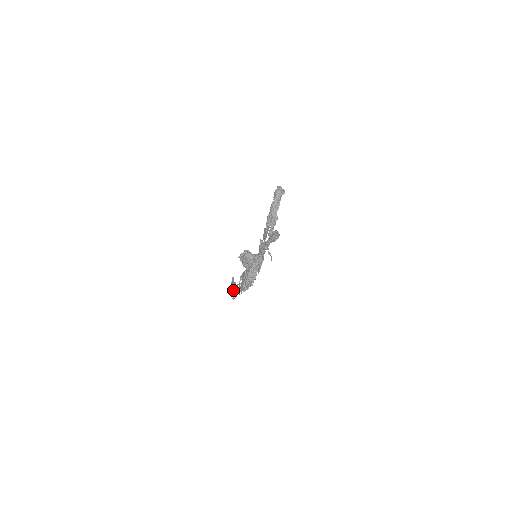
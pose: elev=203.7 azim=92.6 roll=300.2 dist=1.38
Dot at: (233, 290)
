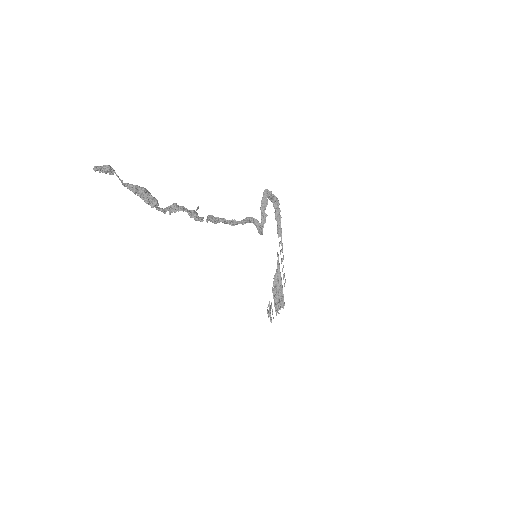
Dot at: (267, 311)
